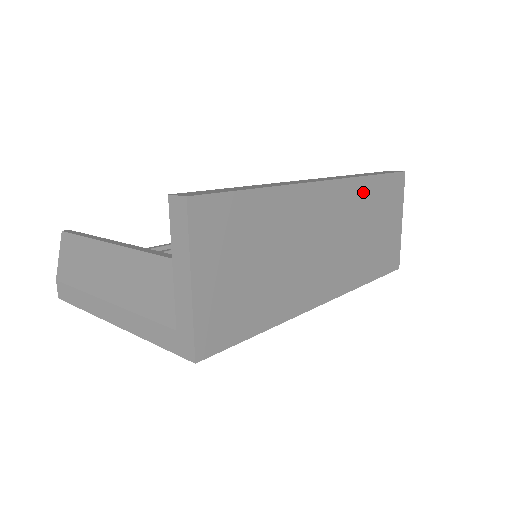
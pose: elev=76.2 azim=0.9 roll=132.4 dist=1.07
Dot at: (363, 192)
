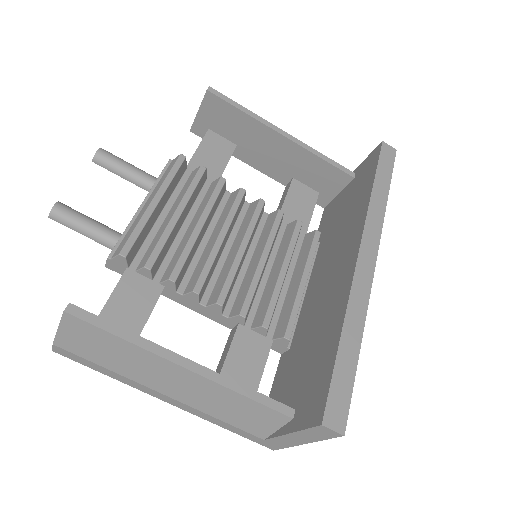
Dot at: occluded
